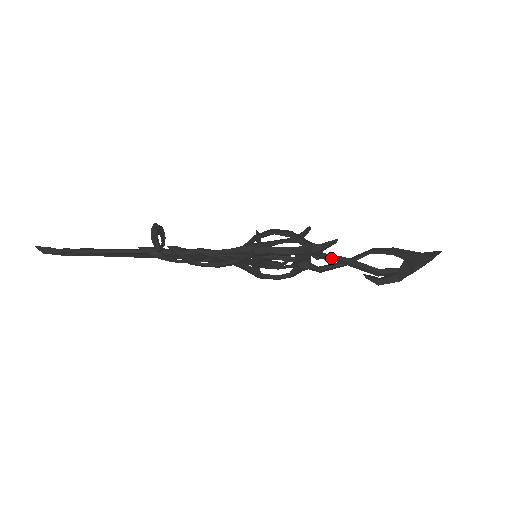
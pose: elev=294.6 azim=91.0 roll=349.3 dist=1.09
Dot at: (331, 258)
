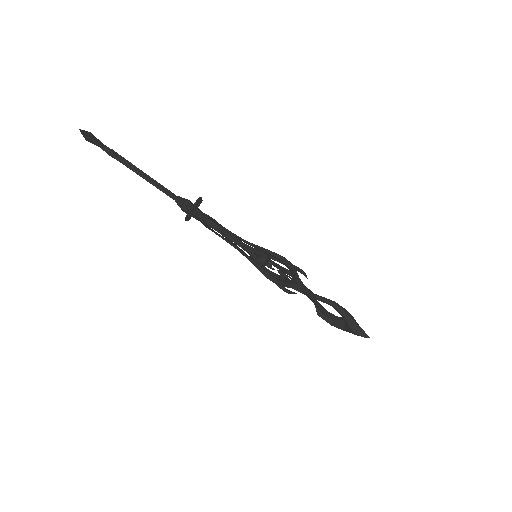
Dot at: (304, 292)
